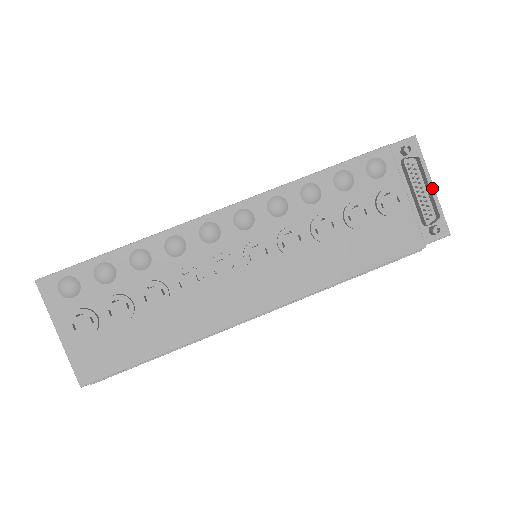
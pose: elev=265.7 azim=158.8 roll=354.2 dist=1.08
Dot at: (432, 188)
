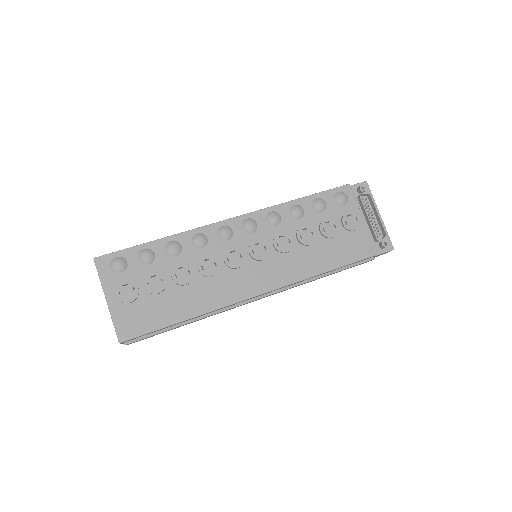
Dot at: (380, 216)
